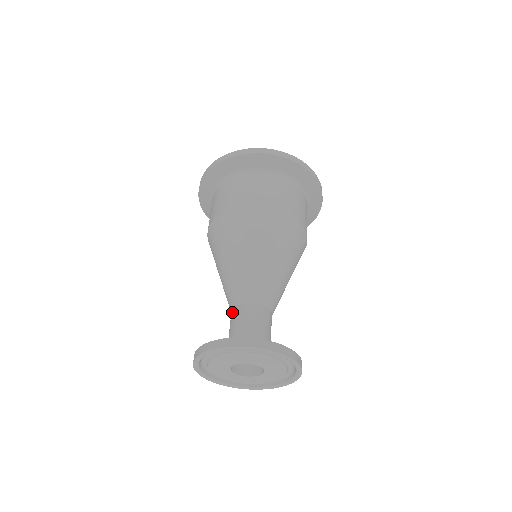
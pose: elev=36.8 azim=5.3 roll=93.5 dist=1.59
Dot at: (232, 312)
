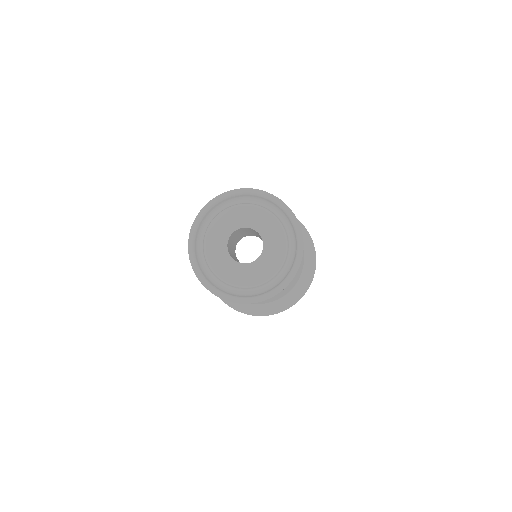
Dot at: occluded
